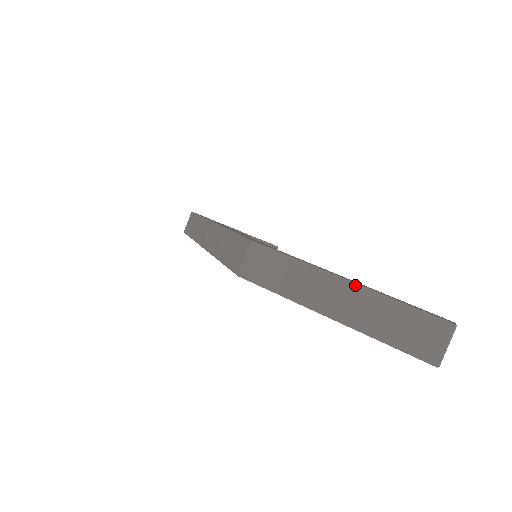
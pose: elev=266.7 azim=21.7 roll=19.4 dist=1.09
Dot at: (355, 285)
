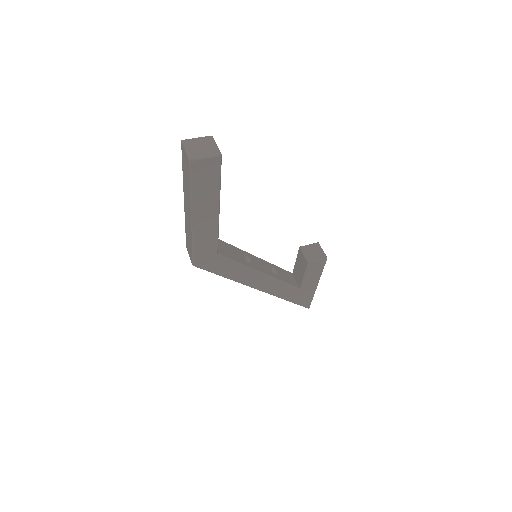
Dot at: (184, 195)
